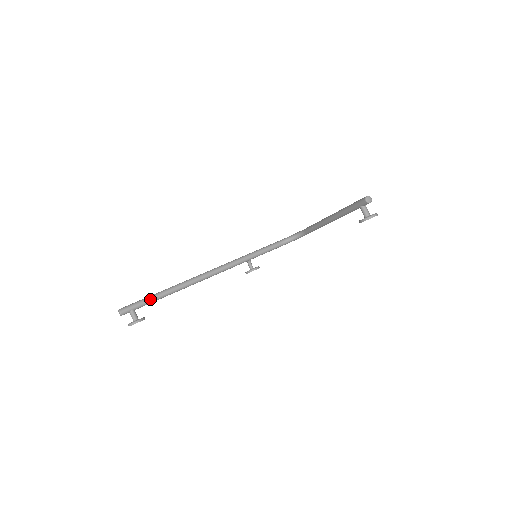
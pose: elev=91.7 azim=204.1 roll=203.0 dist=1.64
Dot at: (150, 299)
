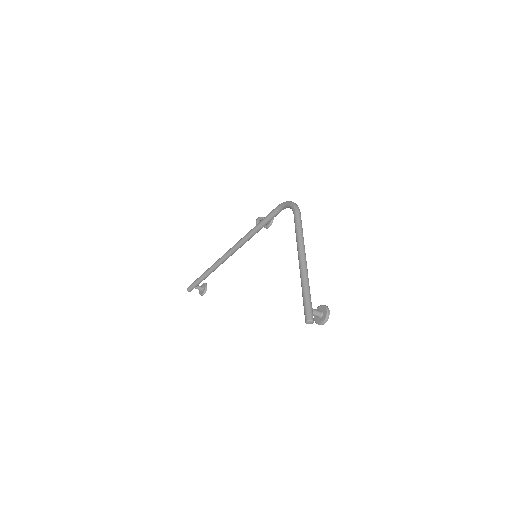
Dot at: (201, 281)
